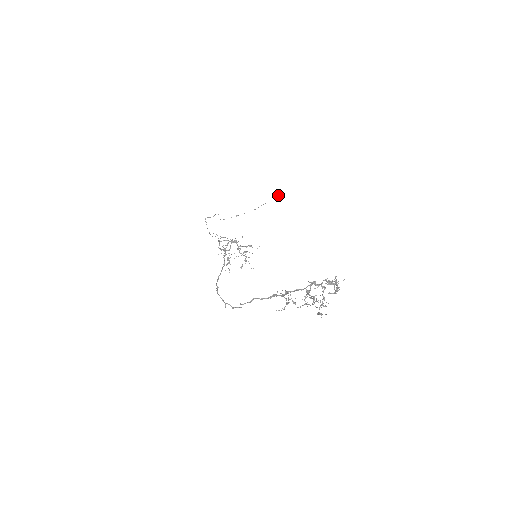
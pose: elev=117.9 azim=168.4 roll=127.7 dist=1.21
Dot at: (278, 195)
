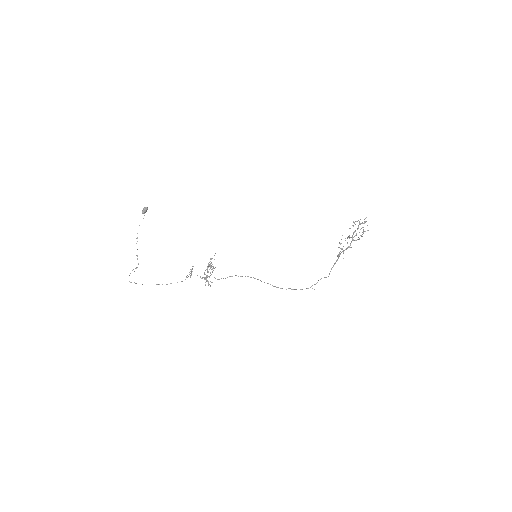
Dot at: (146, 211)
